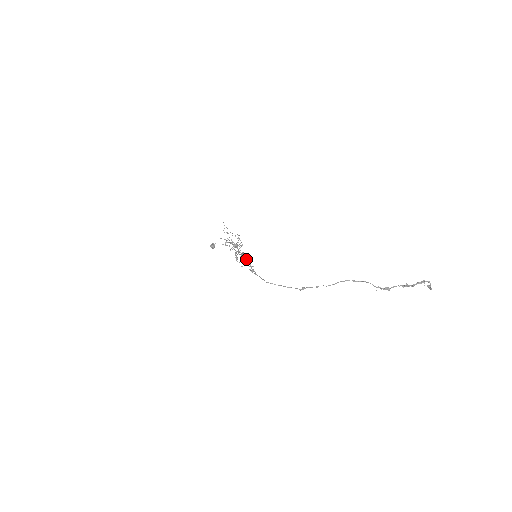
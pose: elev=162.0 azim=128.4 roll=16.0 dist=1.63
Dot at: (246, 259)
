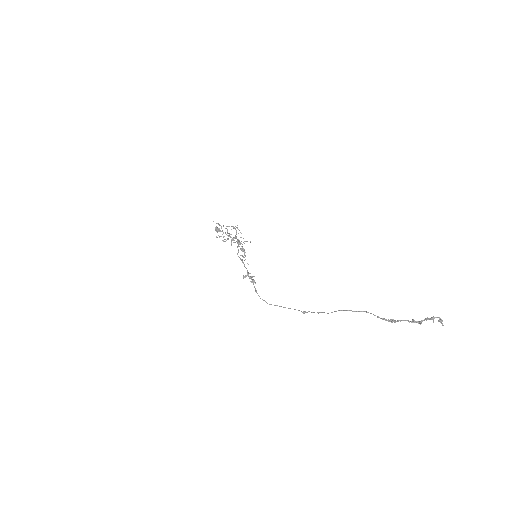
Dot at: (245, 267)
